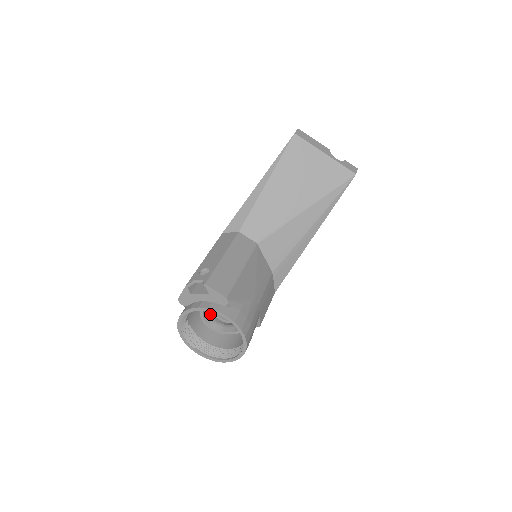
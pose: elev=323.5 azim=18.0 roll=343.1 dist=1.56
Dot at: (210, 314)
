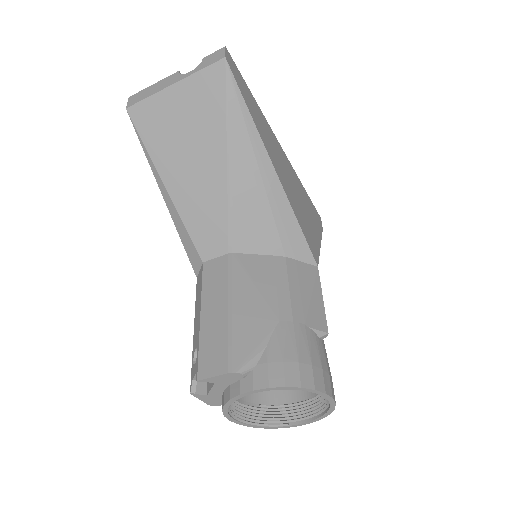
Dot at: occluded
